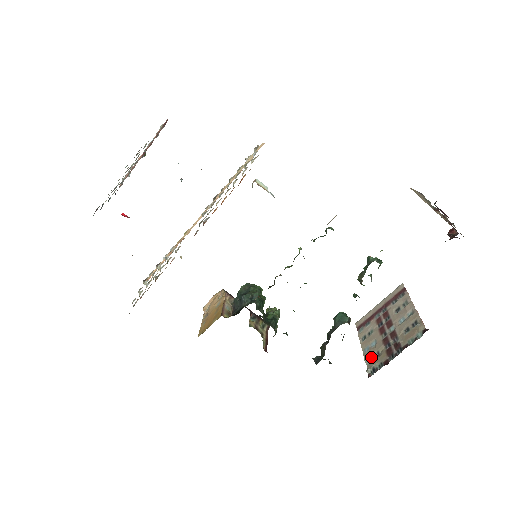
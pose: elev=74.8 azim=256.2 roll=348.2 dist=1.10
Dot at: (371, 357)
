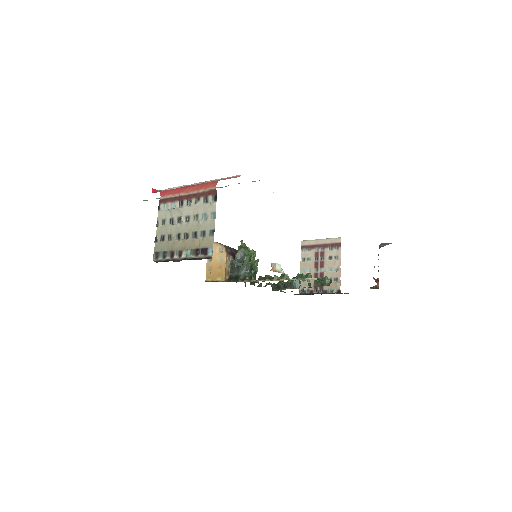
Dot at: occluded
